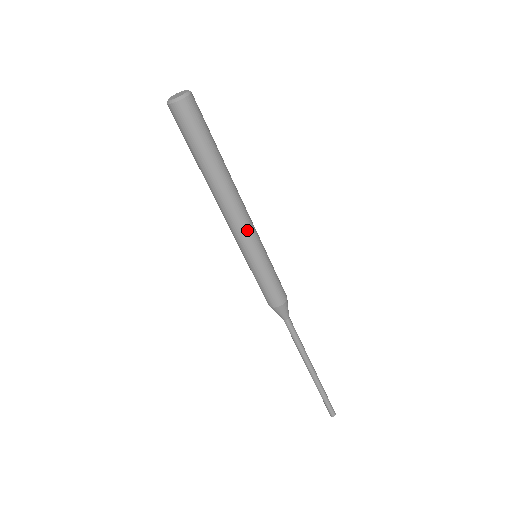
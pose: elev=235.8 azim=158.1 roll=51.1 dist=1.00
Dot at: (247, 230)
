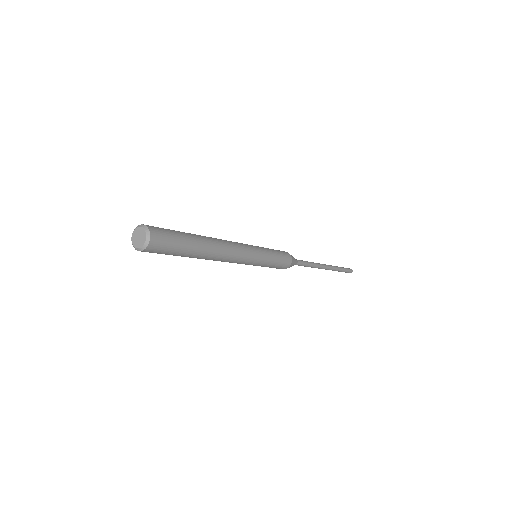
Dot at: occluded
